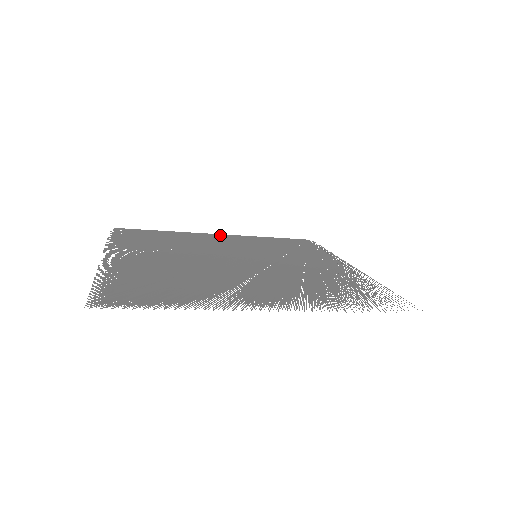
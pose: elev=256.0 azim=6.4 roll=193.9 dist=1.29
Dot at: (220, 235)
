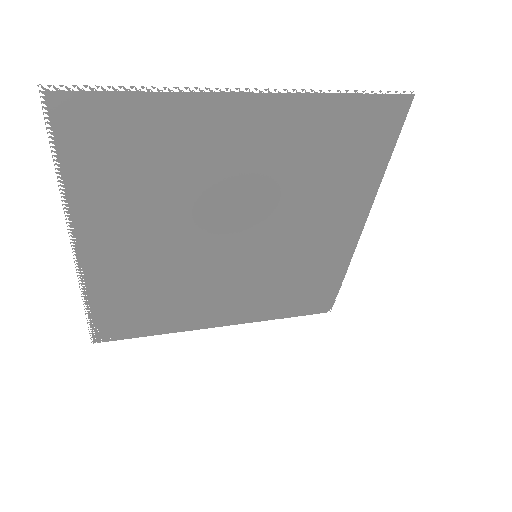
Dot at: (223, 323)
